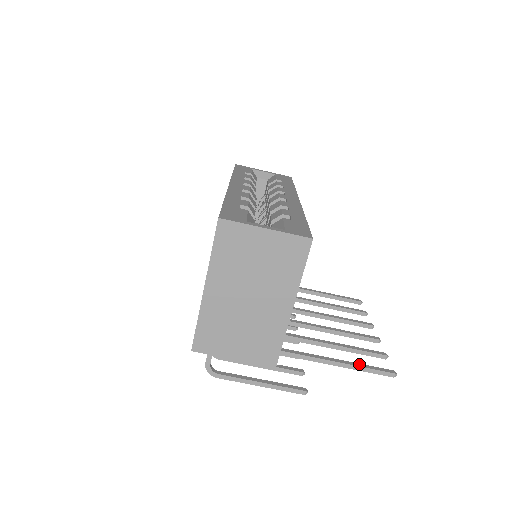
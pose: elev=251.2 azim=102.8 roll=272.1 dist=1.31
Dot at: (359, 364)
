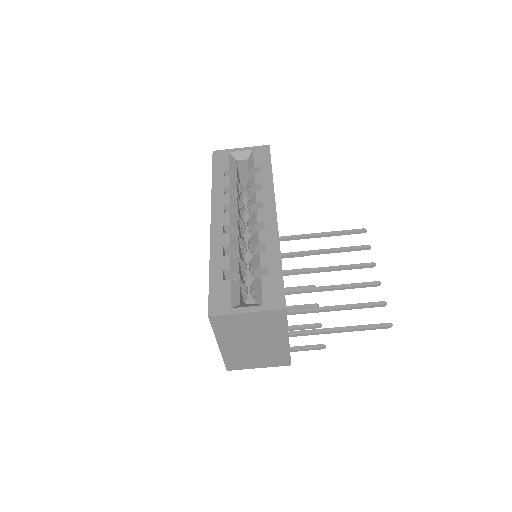
Dot at: (360, 326)
